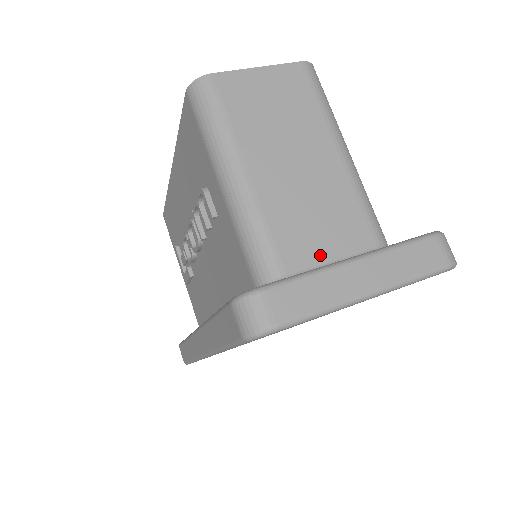
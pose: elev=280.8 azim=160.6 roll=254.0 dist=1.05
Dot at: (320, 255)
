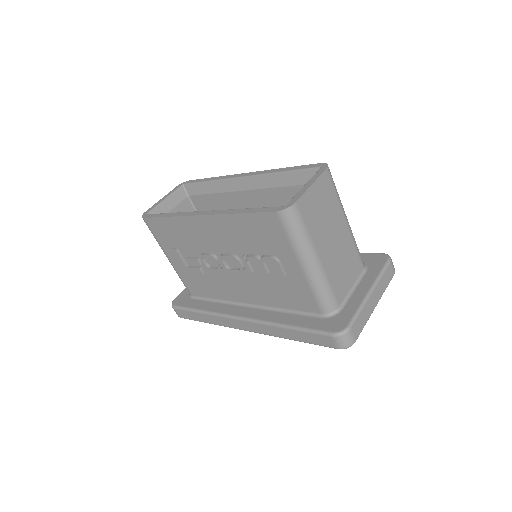
Dot at: (348, 287)
